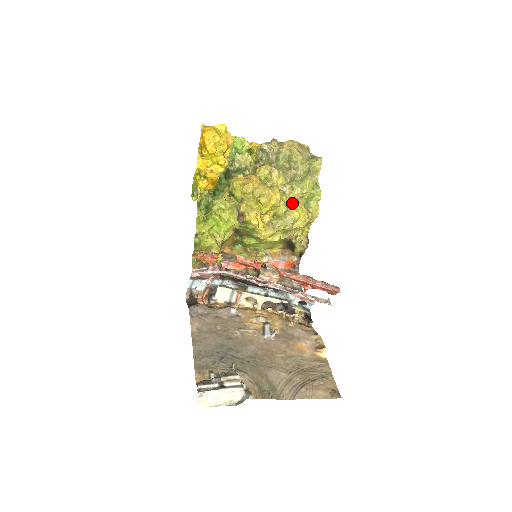
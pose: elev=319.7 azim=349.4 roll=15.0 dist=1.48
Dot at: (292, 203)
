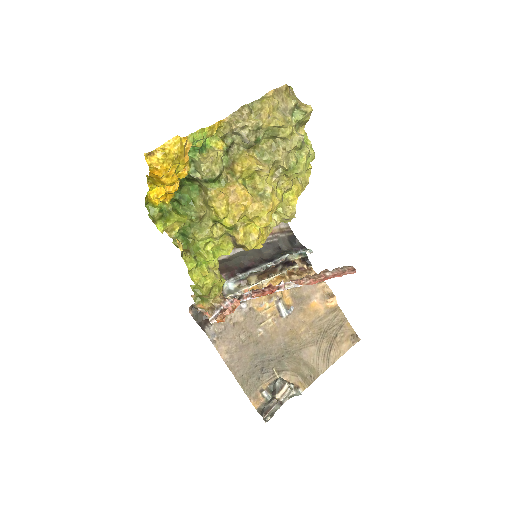
Dot at: (287, 190)
